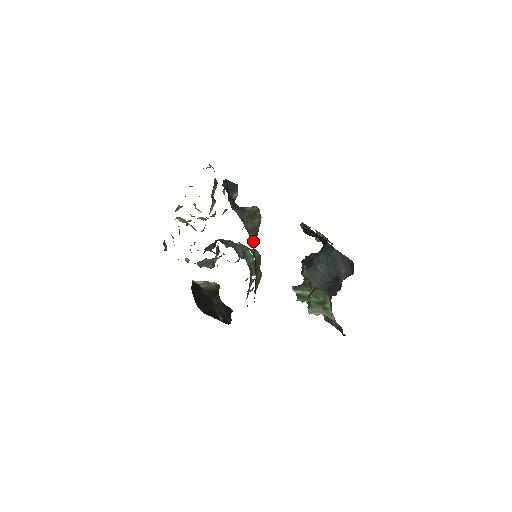
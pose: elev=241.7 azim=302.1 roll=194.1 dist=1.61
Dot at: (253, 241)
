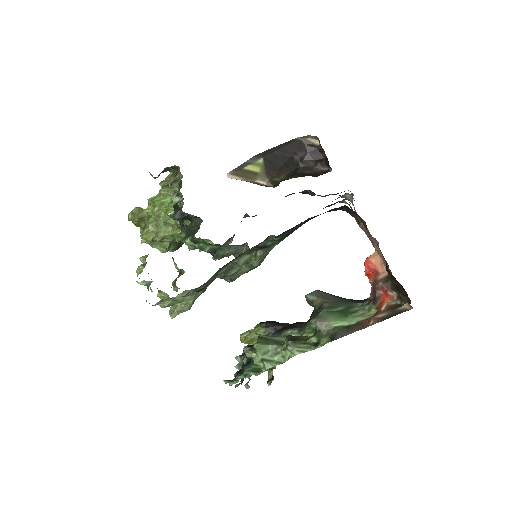
Dot at: occluded
